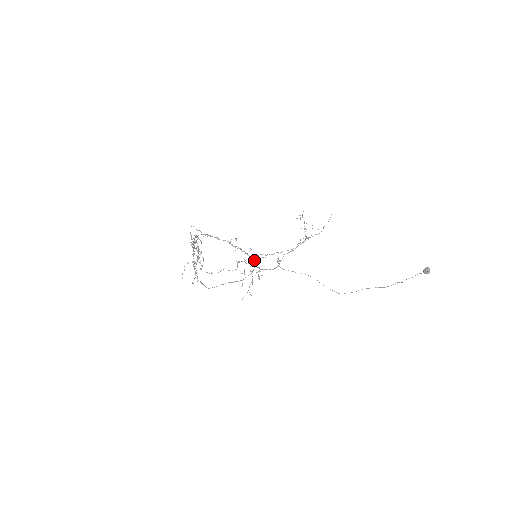
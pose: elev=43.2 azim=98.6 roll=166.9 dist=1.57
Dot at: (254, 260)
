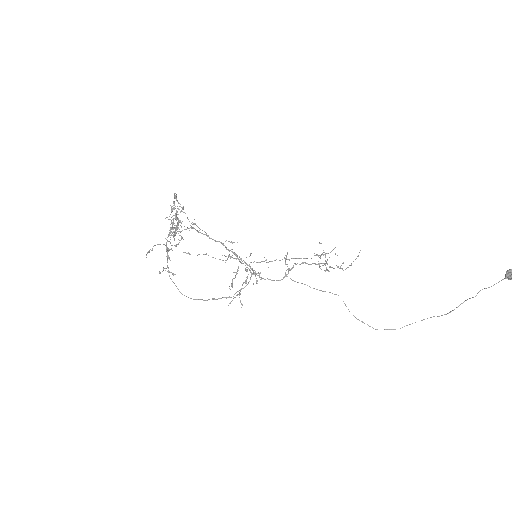
Dot at: (253, 270)
